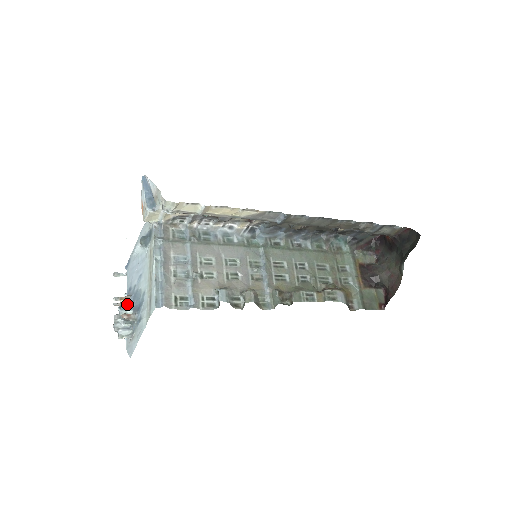
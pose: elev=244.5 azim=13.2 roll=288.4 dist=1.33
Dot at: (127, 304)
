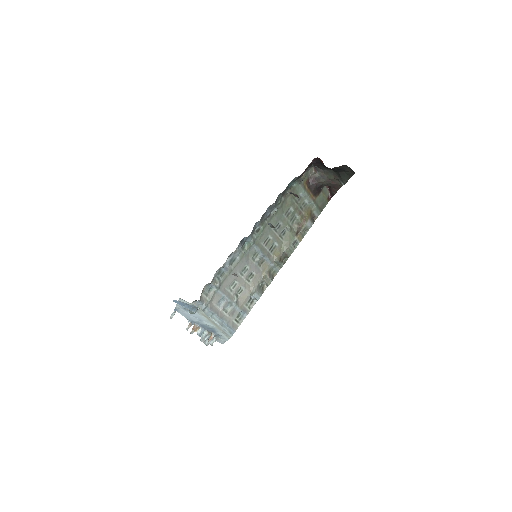
Dot at: (200, 329)
